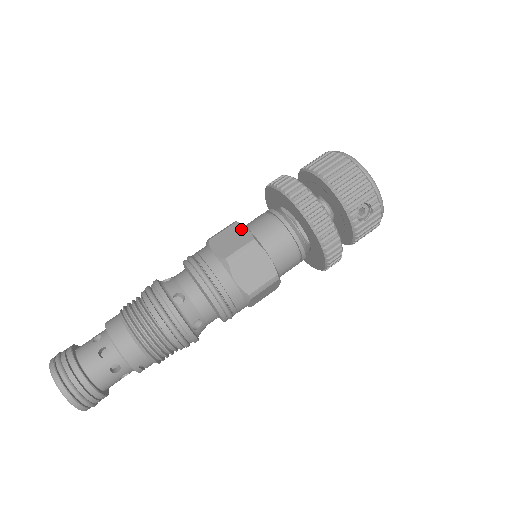
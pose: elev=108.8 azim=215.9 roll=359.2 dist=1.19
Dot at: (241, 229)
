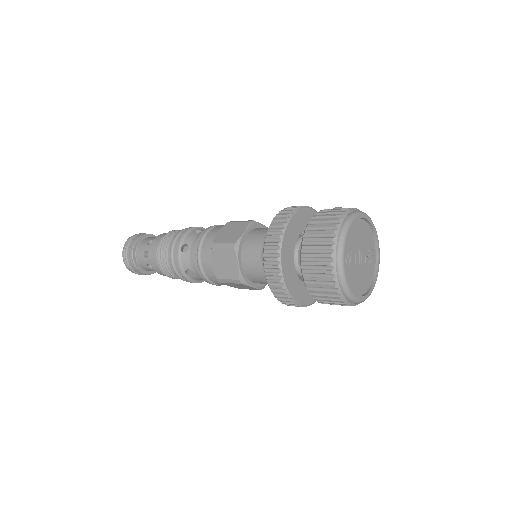
Dot at: (234, 261)
